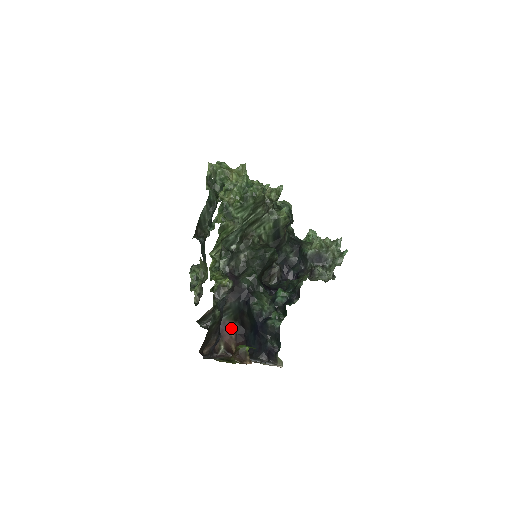
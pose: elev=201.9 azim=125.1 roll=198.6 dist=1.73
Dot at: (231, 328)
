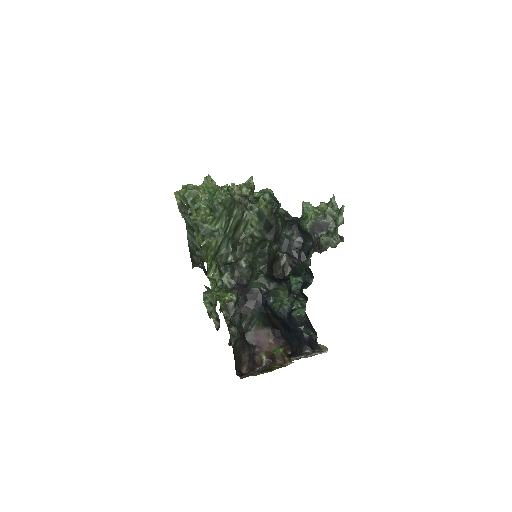
Dot at: (266, 335)
